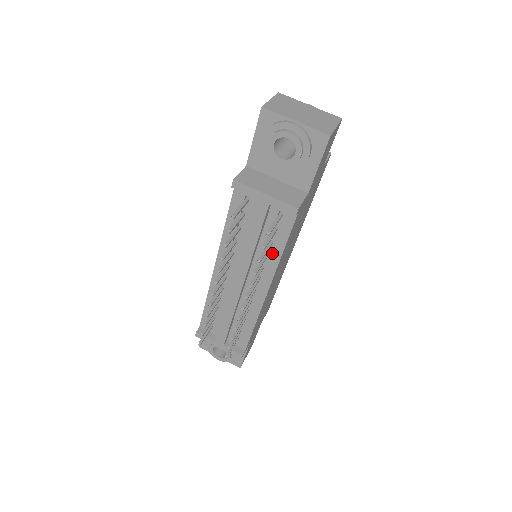
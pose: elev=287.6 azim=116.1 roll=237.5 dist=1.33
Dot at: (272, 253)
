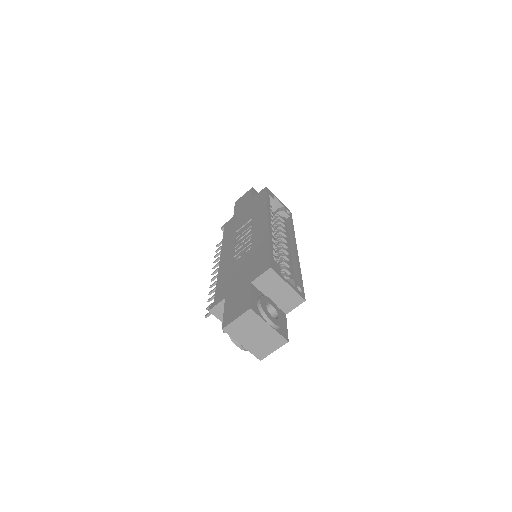
Dot at: occluded
